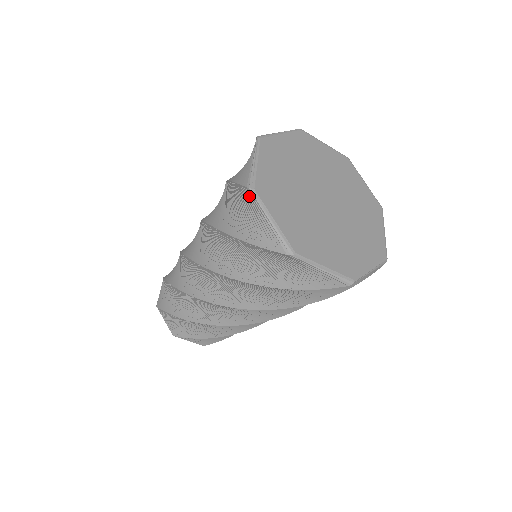
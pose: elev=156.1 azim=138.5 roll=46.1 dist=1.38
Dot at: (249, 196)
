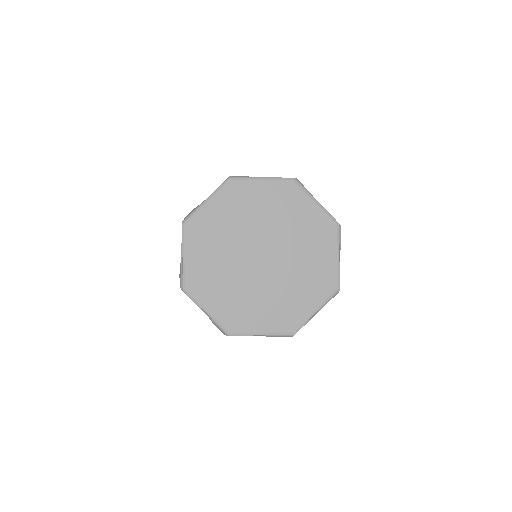
Dot at: occluded
